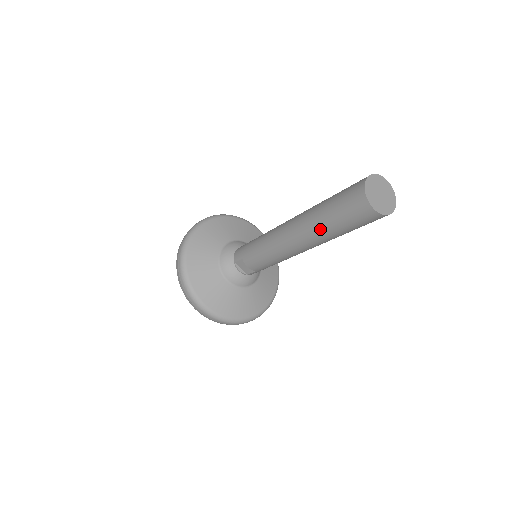
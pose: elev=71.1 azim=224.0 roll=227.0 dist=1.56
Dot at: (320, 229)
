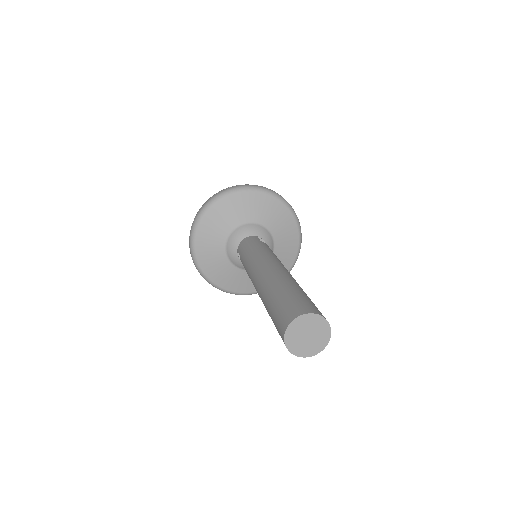
Dot at: (267, 311)
